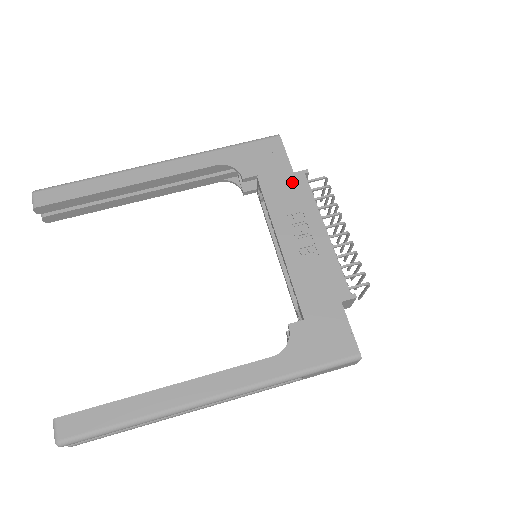
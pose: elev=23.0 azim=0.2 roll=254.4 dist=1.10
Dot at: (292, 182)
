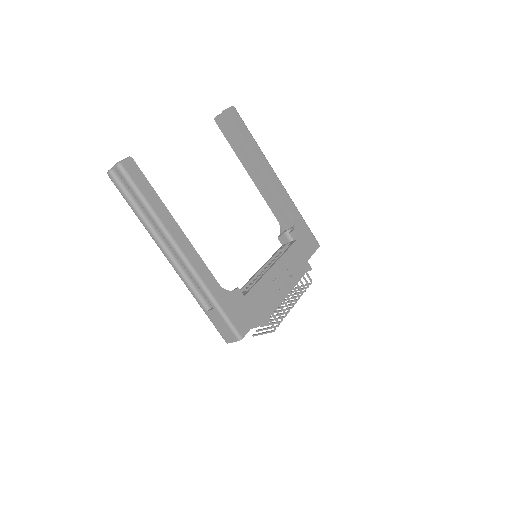
Dot at: (303, 262)
